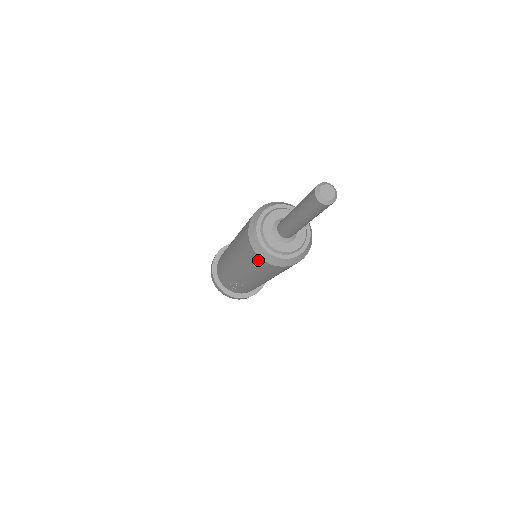
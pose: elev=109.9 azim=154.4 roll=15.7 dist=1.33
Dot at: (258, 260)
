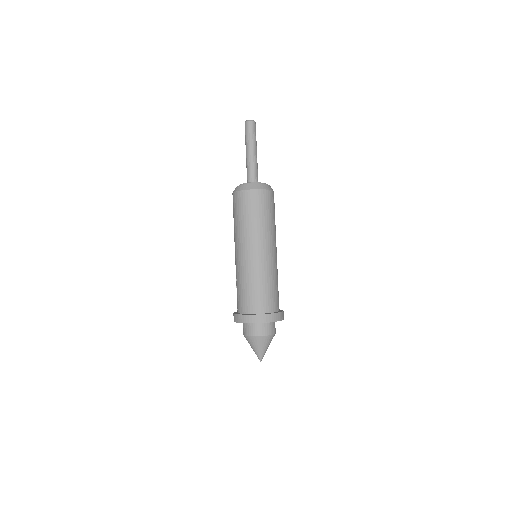
Dot at: occluded
